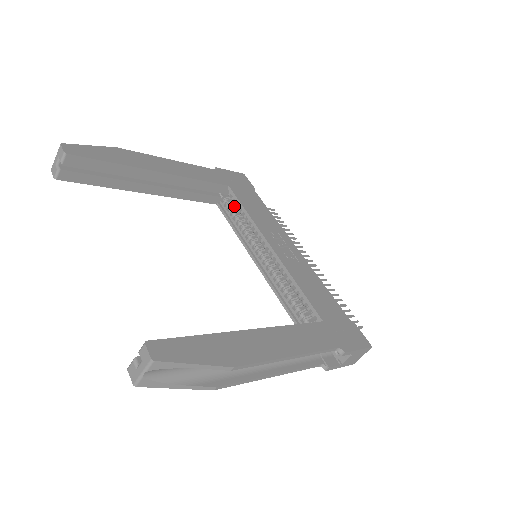
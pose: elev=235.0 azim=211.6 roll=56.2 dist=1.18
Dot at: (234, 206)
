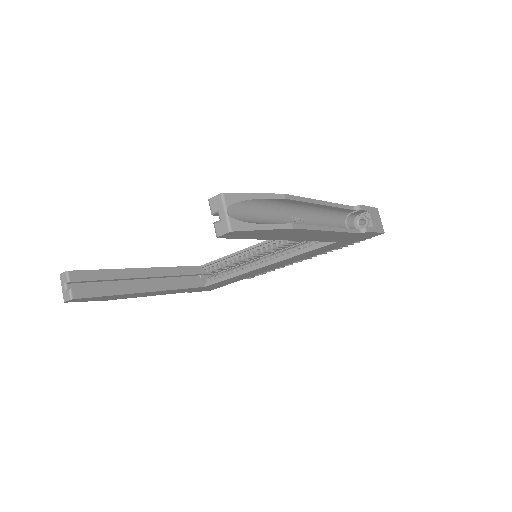
Dot at: (217, 274)
